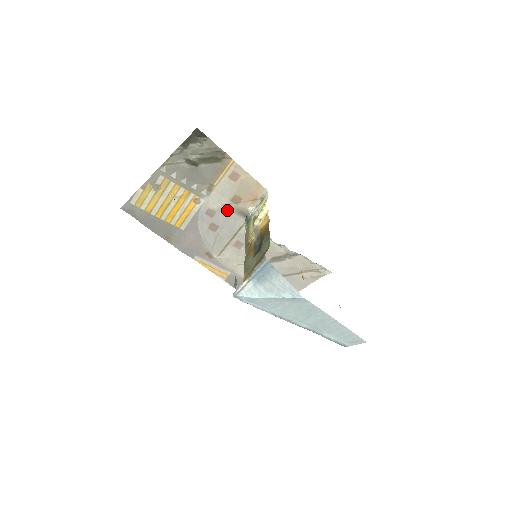
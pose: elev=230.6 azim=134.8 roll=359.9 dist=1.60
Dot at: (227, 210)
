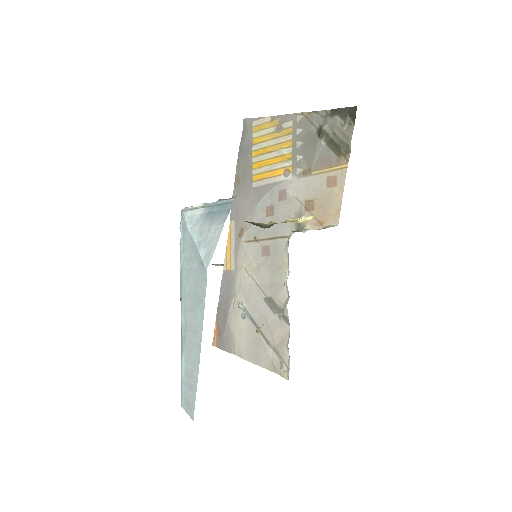
Dot at: (294, 207)
